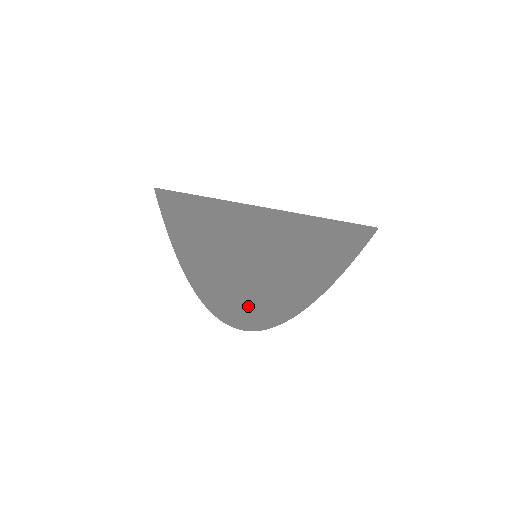
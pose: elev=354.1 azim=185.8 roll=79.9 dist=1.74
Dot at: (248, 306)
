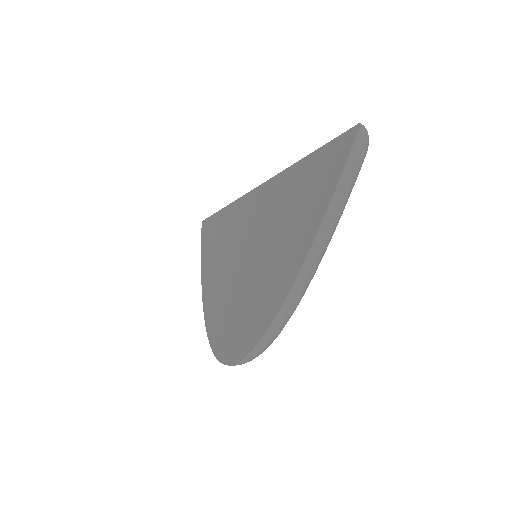
Dot at: (234, 326)
